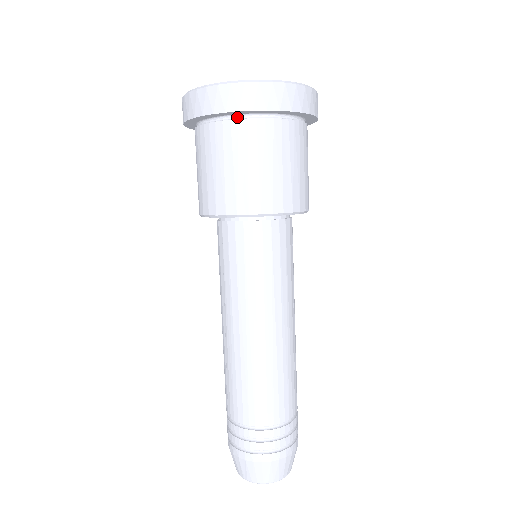
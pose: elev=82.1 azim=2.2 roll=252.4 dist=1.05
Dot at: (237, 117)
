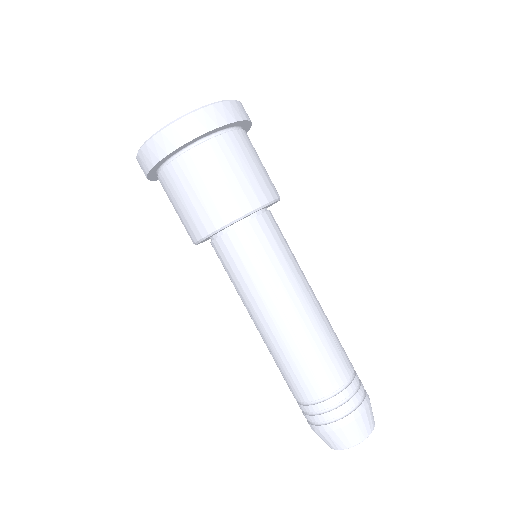
Dot at: (180, 154)
